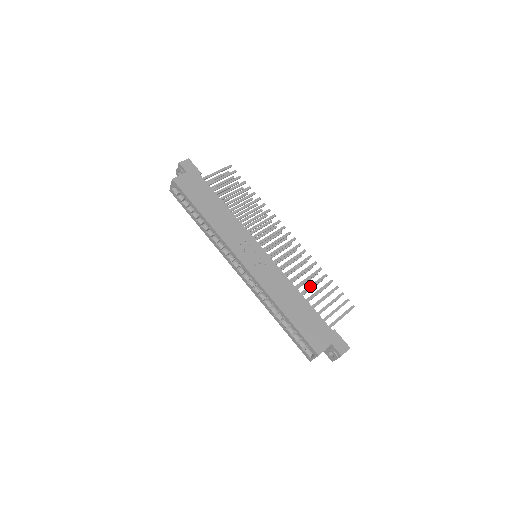
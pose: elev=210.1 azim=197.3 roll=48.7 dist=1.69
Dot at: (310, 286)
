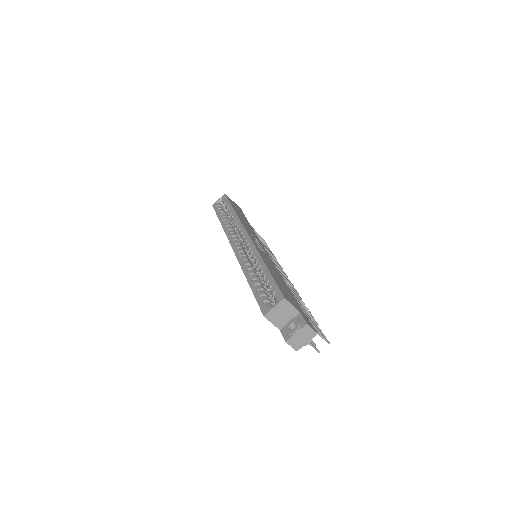
Dot at: occluded
